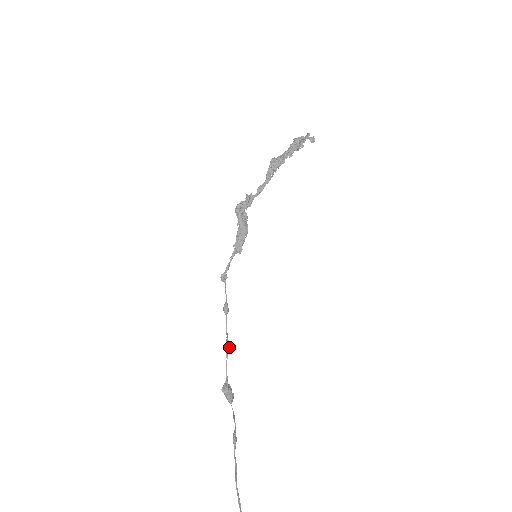
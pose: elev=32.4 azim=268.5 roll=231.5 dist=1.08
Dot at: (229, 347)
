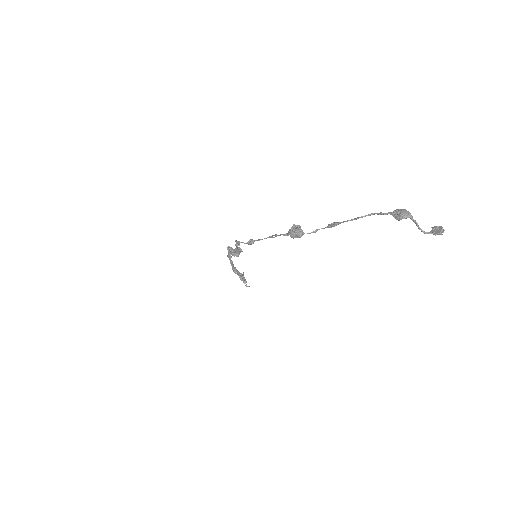
Dot at: (274, 237)
